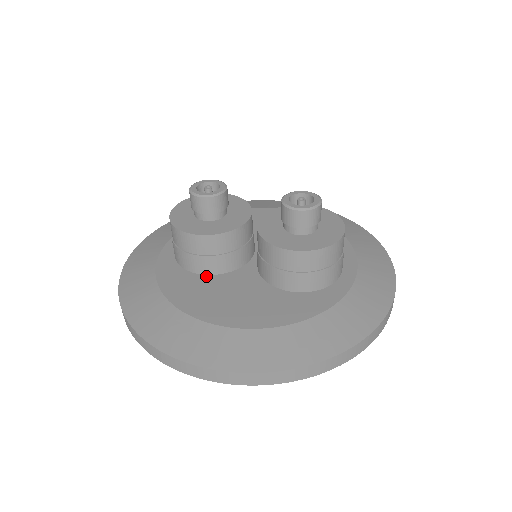
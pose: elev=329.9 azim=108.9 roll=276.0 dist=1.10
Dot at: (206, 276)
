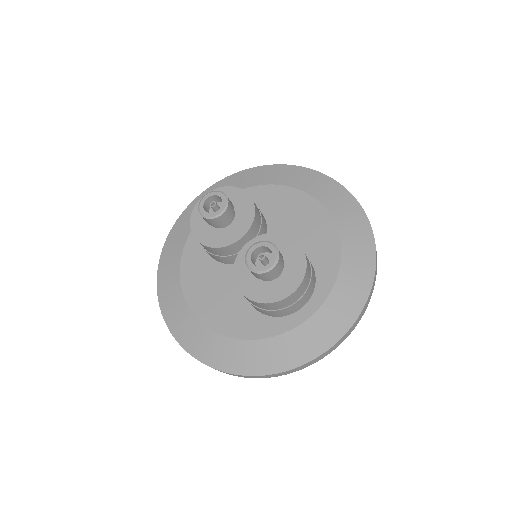
Dot at: (213, 260)
